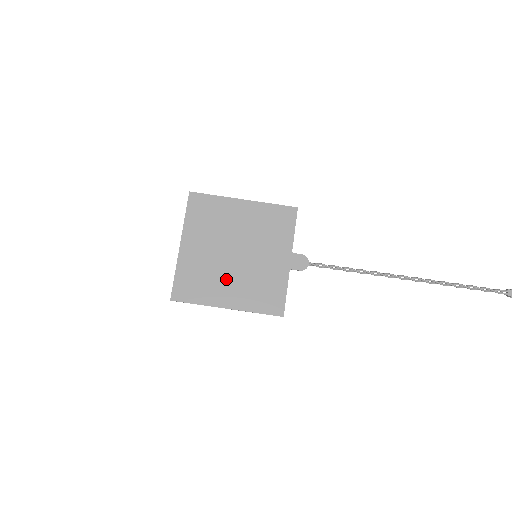
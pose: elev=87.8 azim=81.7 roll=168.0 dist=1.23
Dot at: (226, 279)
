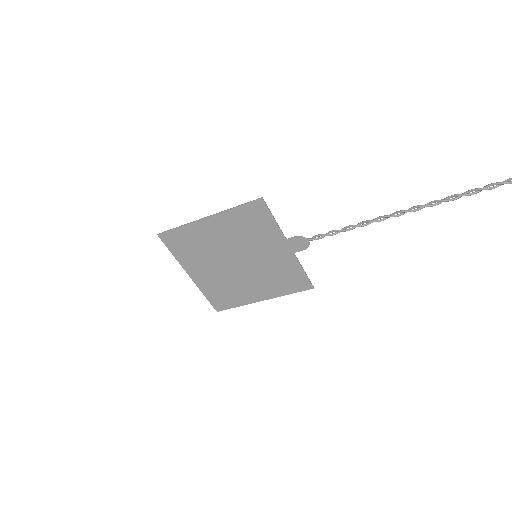
Dot at: (245, 283)
